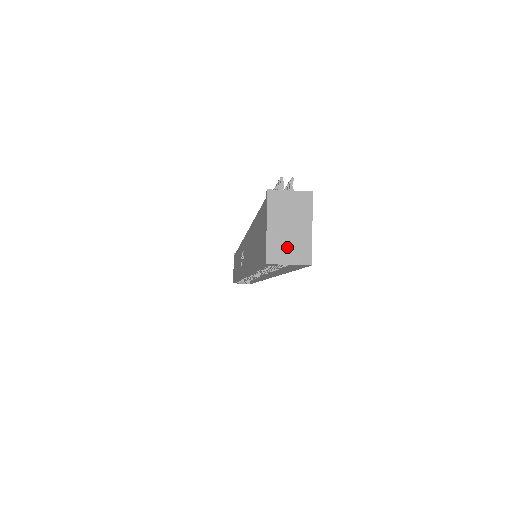
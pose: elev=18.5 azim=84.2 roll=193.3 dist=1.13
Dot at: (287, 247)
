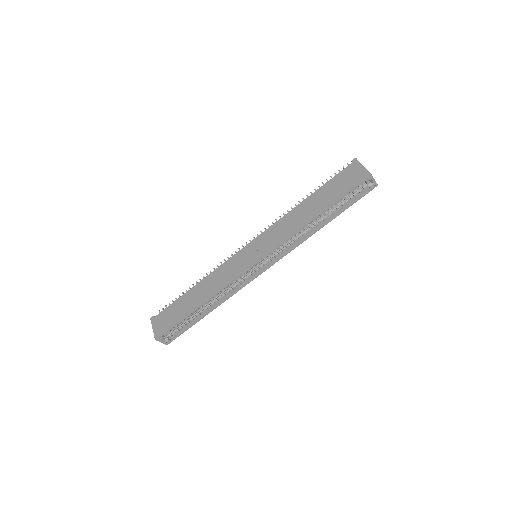
Dot at: occluded
